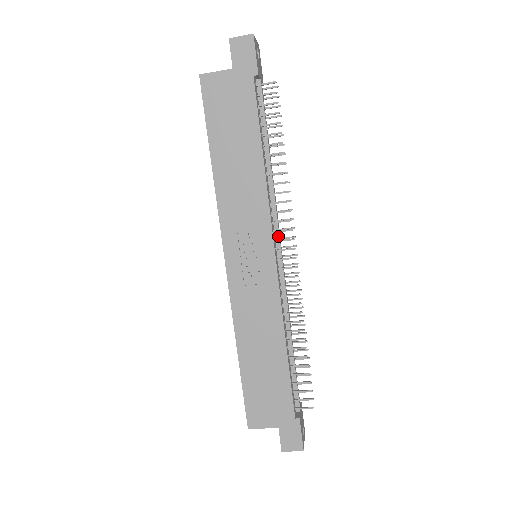
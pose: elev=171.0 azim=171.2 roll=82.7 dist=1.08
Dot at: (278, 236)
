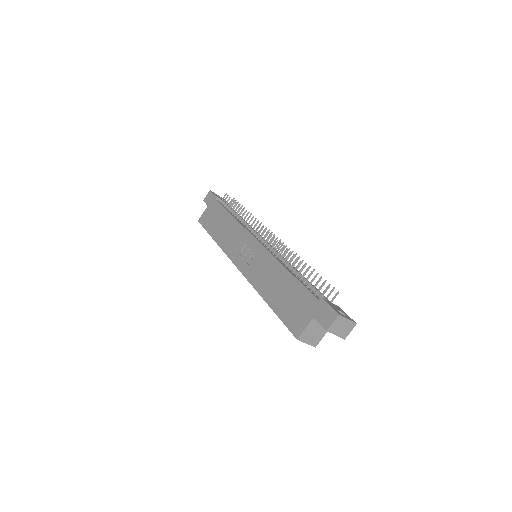
Dot at: (259, 236)
